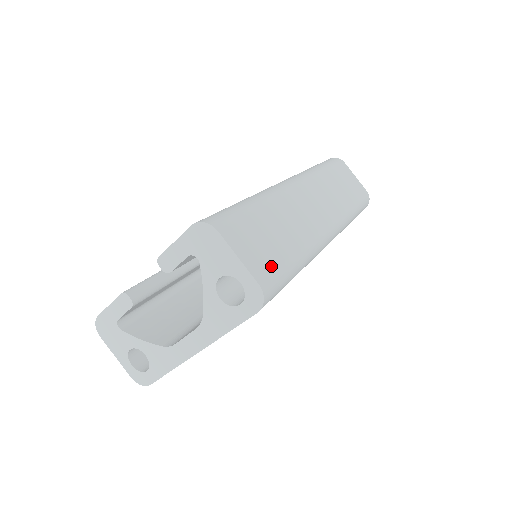
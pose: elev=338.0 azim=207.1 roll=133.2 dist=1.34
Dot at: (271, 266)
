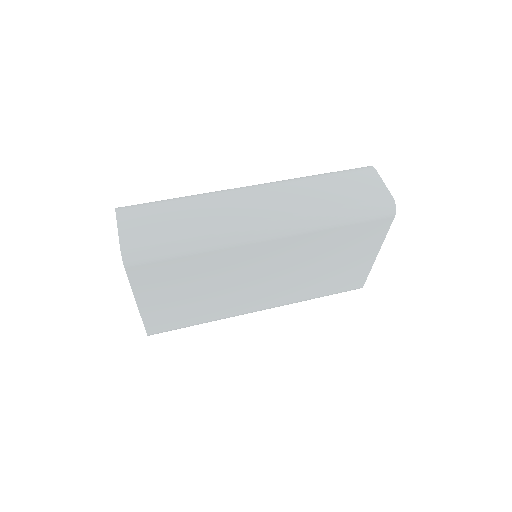
Dot at: (146, 238)
